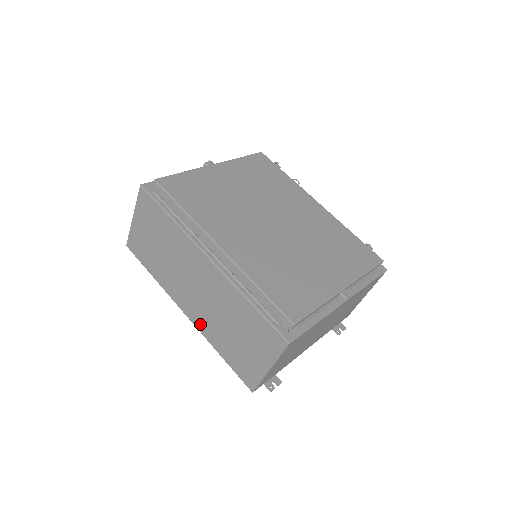
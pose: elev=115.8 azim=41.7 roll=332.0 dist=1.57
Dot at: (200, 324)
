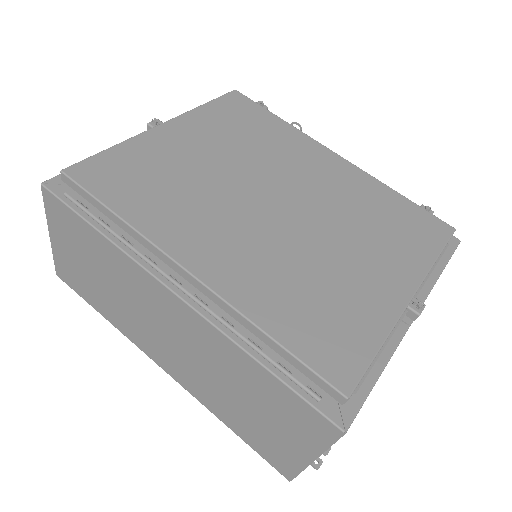
Dot at: (189, 385)
